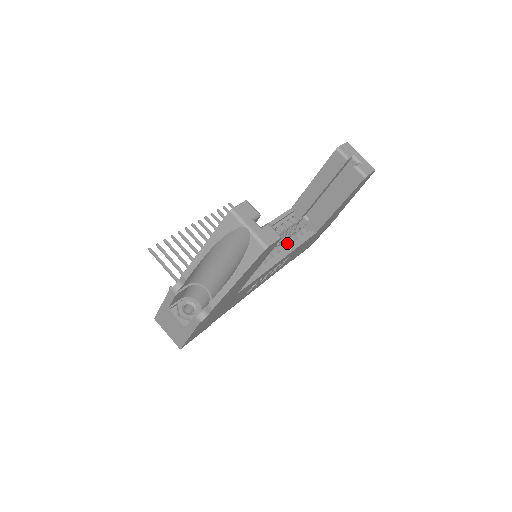
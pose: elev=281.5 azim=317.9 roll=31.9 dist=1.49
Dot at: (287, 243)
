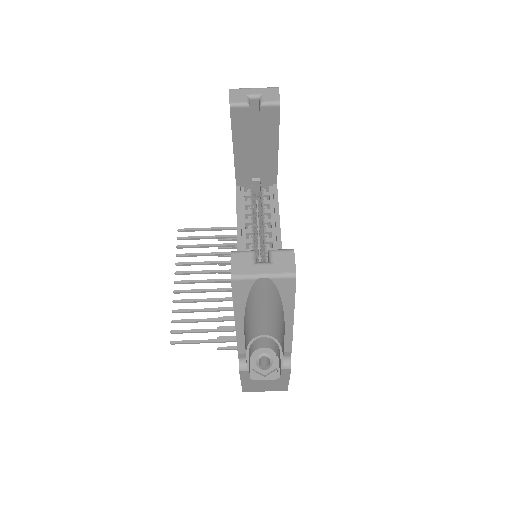
Dot at: (267, 219)
